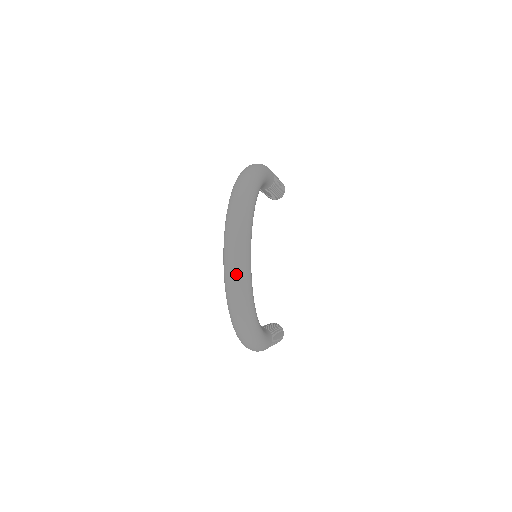
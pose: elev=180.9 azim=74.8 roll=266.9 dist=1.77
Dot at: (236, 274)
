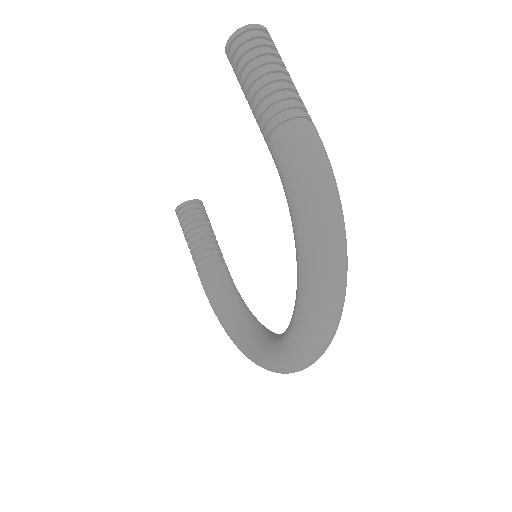
Dot at: occluded
